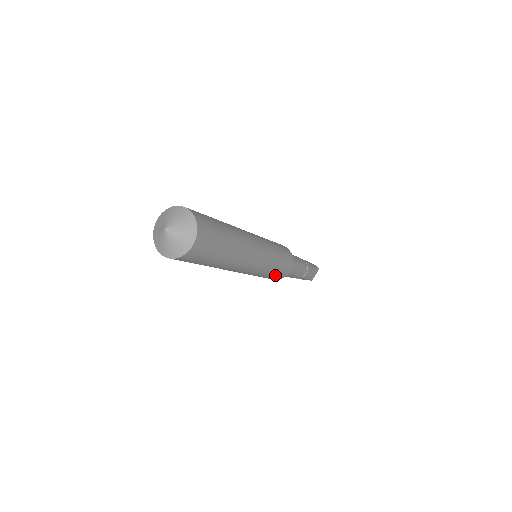
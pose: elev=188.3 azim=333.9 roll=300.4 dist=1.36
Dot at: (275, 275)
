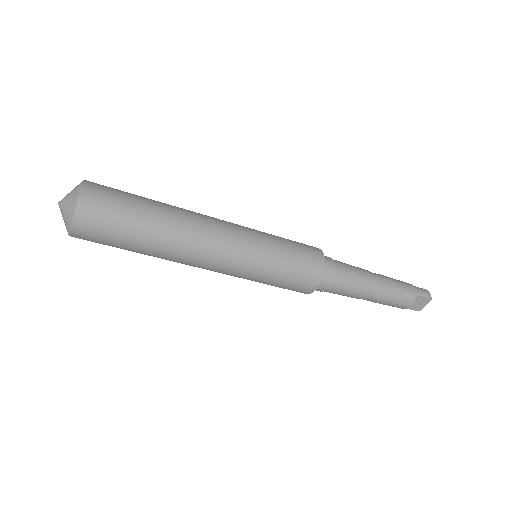
Dot at: (285, 287)
